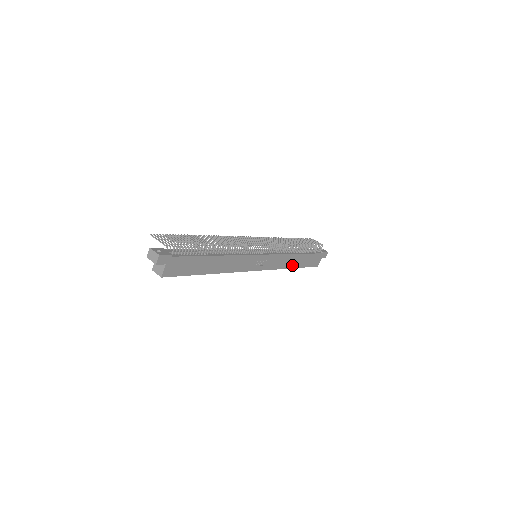
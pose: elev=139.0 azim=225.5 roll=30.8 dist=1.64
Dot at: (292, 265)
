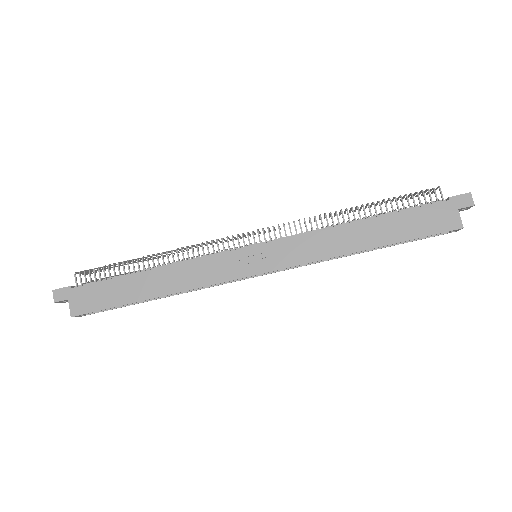
Dot at: (359, 245)
